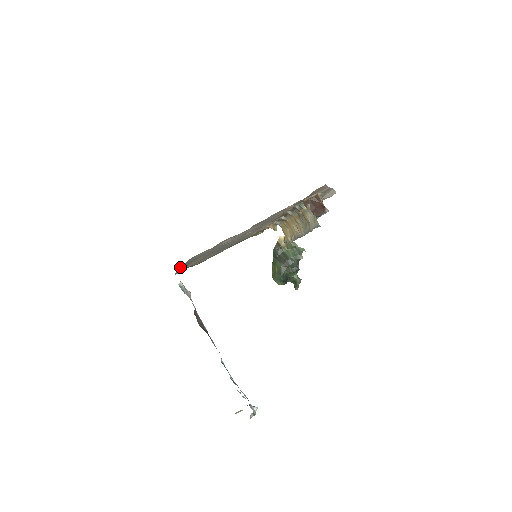
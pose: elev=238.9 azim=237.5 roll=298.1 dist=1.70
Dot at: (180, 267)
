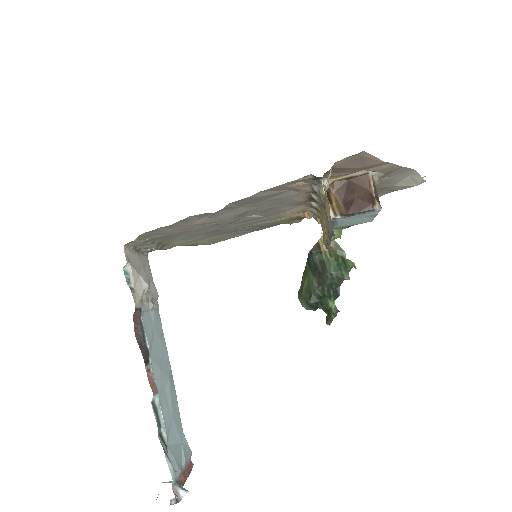
Dot at: (133, 243)
